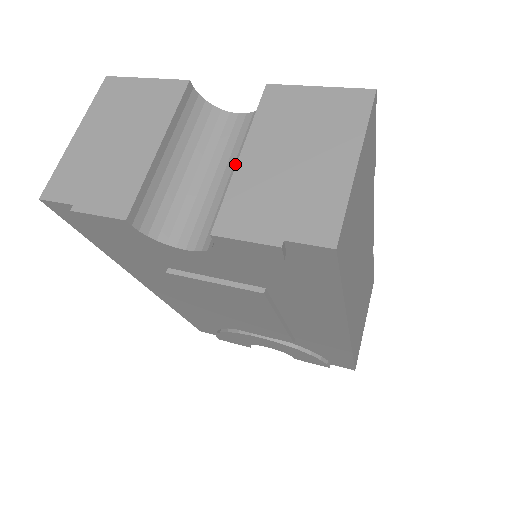
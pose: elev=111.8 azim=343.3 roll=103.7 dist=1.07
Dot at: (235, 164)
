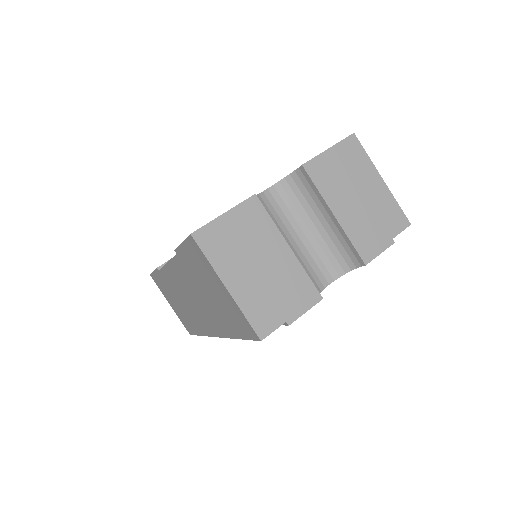
Dot at: (306, 221)
